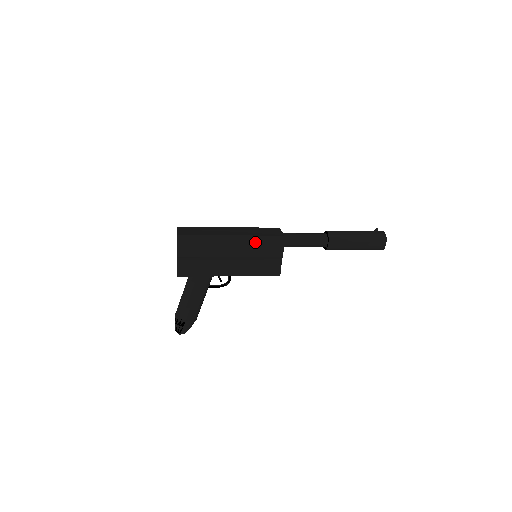
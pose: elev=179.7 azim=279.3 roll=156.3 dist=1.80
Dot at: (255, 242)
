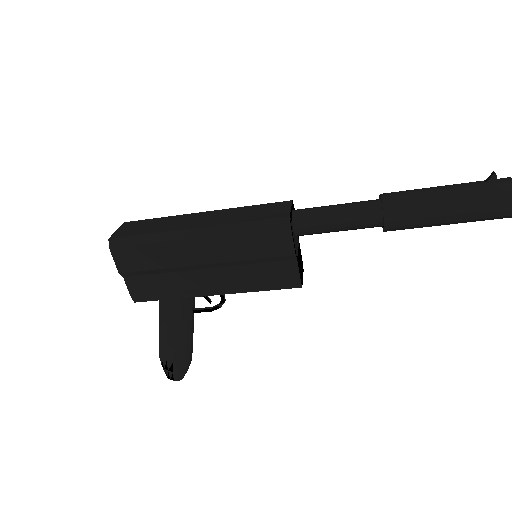
Dot at: (237, 235)
